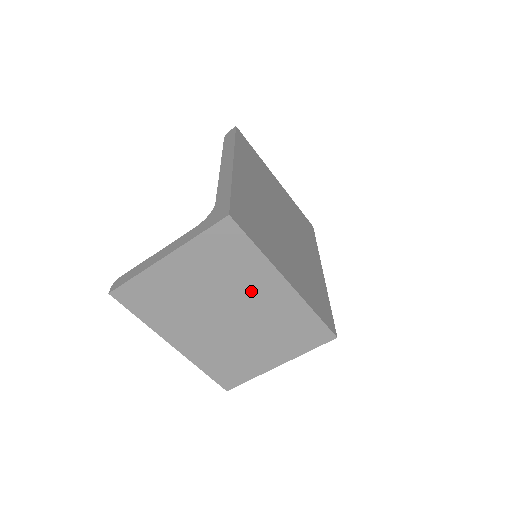
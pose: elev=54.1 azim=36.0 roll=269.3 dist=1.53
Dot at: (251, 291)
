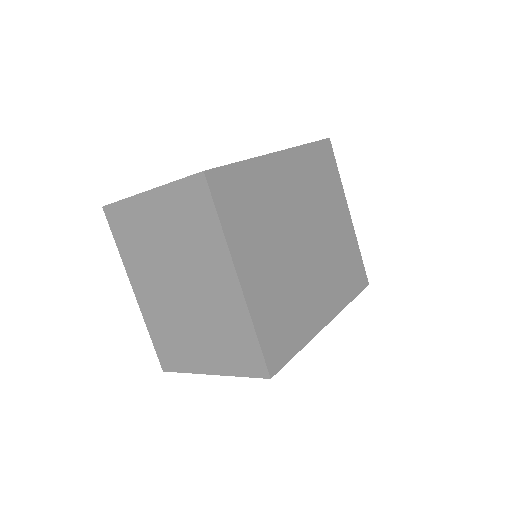
Dot at: (205, 269)
